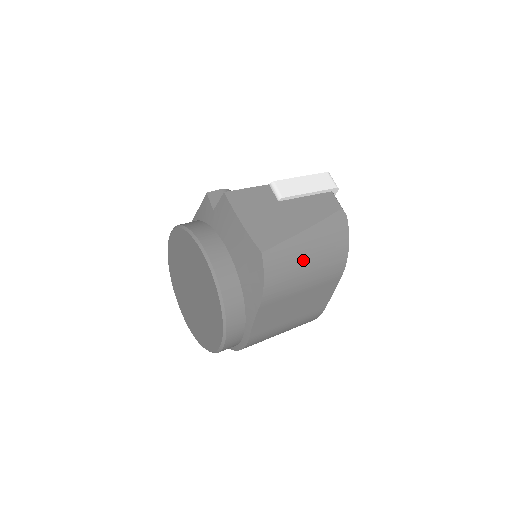
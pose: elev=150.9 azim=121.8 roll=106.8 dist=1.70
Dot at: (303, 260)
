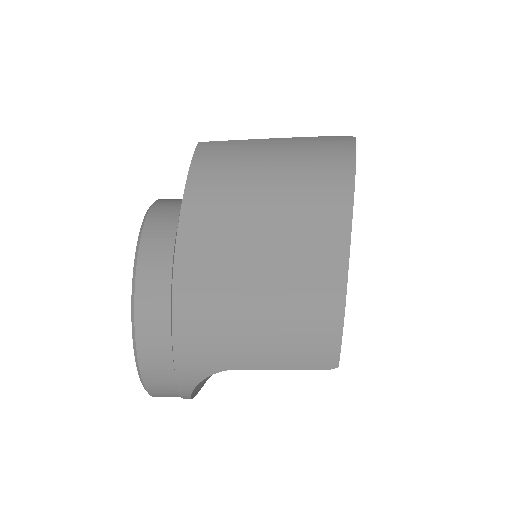
Dot at: (264, 157)
